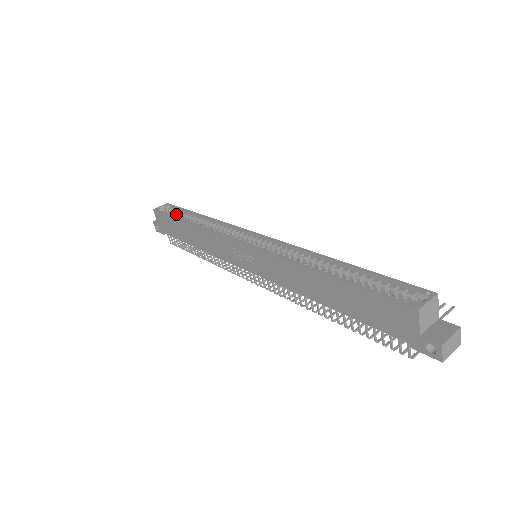
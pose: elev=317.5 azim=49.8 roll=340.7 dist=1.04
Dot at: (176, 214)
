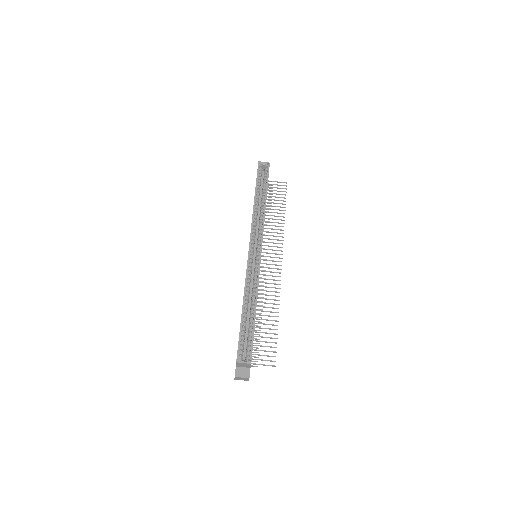
Dot at: (263, 179)
